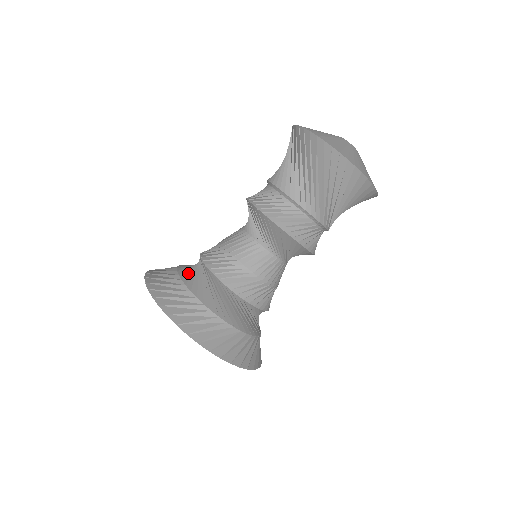
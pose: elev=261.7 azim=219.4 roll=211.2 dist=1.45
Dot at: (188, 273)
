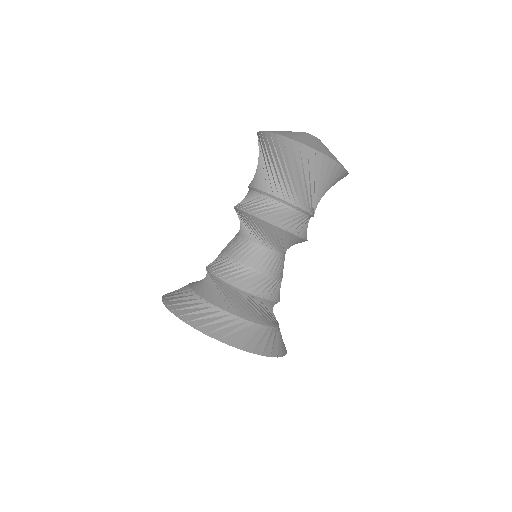
Dot at: (198, 285)
